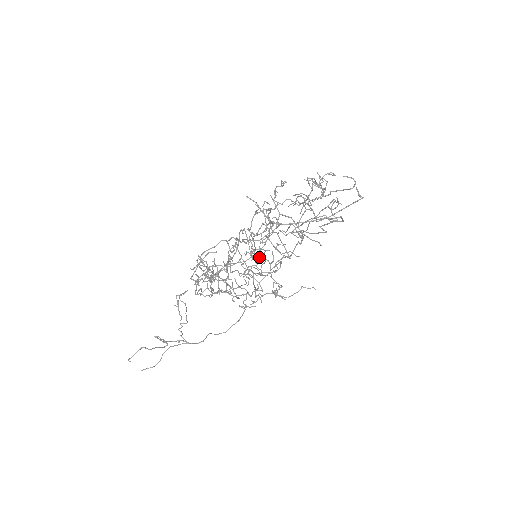
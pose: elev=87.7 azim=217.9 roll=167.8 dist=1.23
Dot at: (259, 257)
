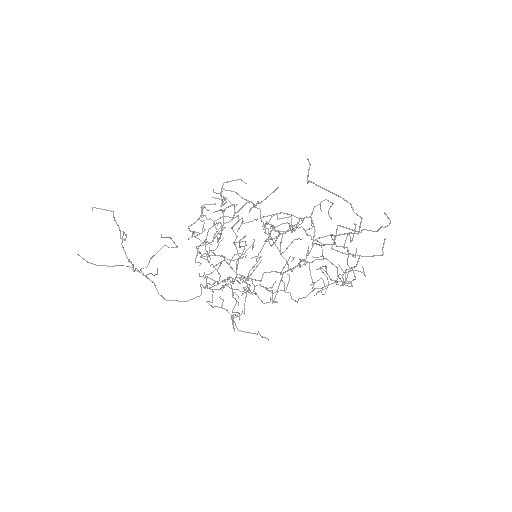
Dot at: occluded
